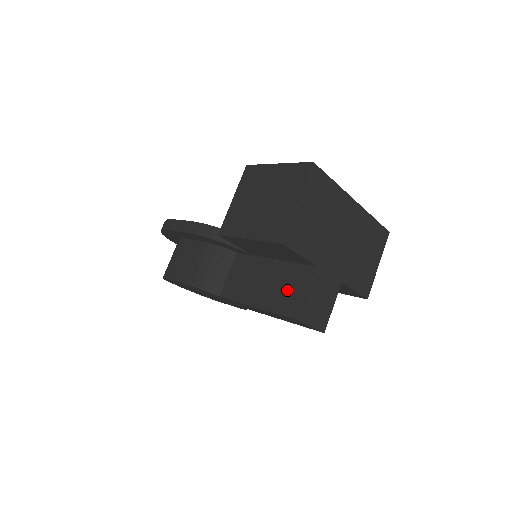
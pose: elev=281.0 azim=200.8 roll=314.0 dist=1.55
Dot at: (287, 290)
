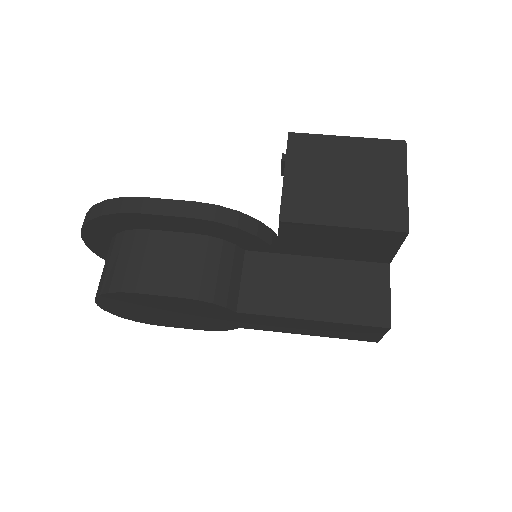
Dot at: (358, 294)
